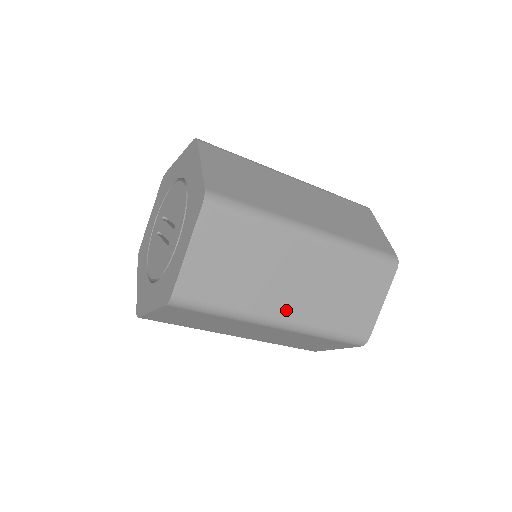
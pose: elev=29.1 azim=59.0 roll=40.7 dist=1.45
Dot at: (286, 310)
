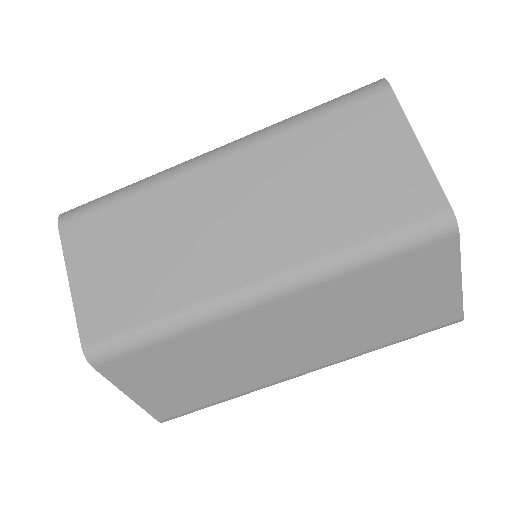
Dot at: occluded
